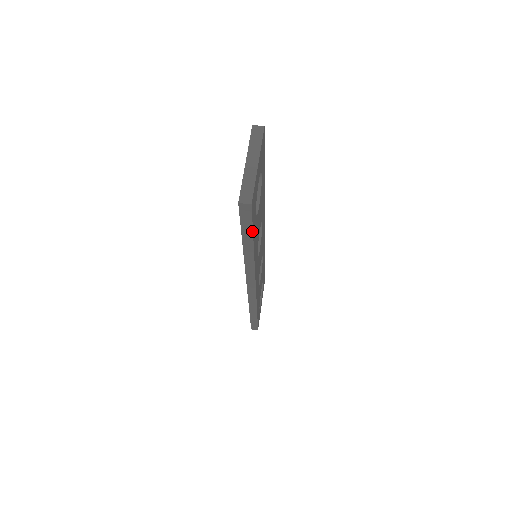
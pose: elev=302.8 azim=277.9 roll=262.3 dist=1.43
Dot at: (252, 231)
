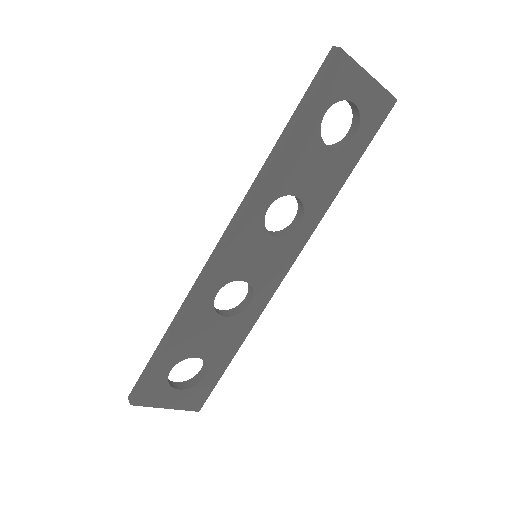
Dot at: (309, 101)
